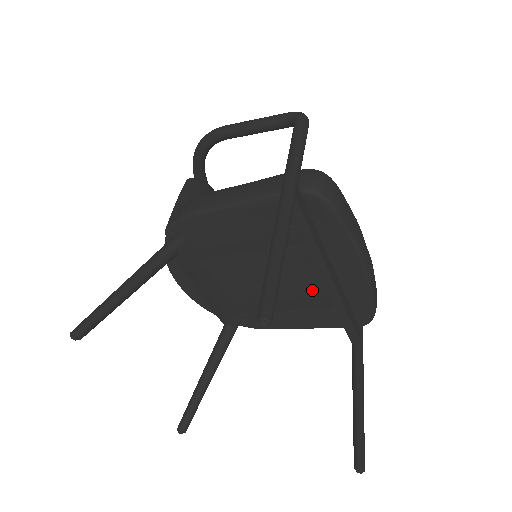
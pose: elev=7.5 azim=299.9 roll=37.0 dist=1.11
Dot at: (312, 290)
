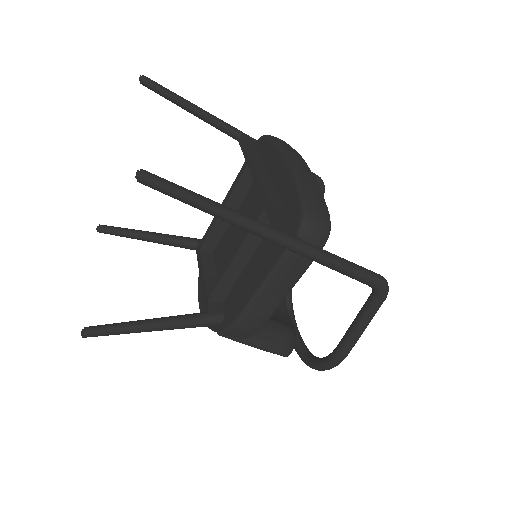
Dot at: occluded
